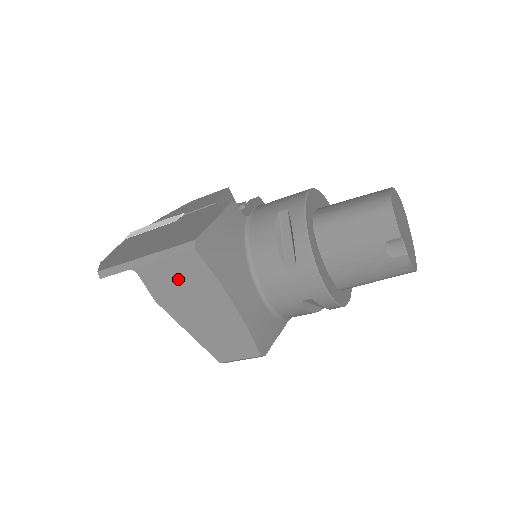
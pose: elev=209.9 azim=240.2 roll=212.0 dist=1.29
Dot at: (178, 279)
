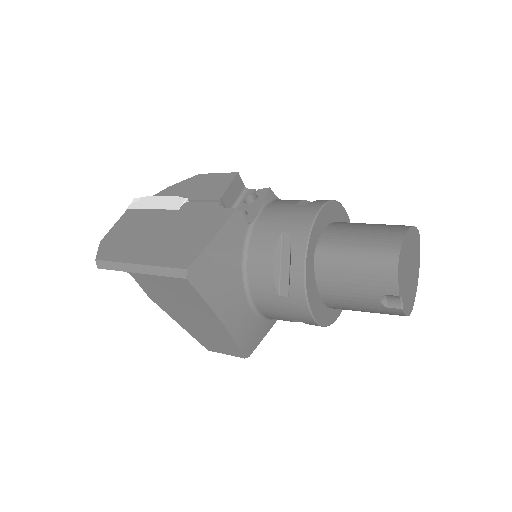
Dot at: (170, 292)
